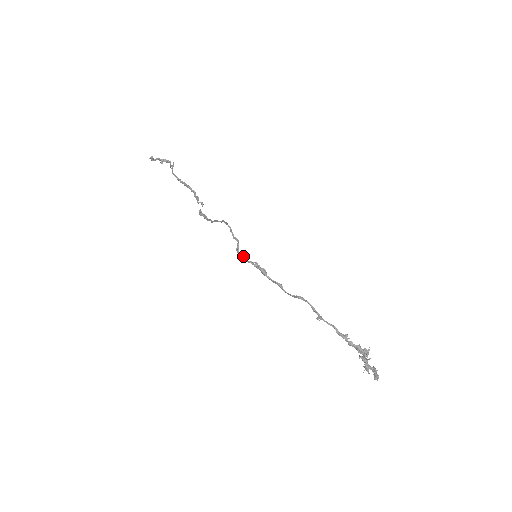
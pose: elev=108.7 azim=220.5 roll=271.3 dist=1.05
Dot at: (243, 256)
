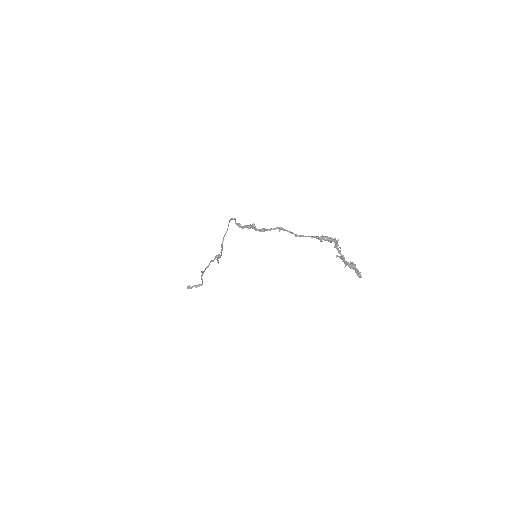
Dot at: (239, 223)
